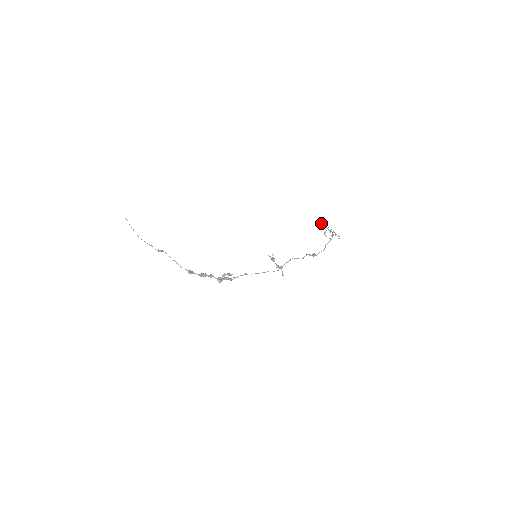
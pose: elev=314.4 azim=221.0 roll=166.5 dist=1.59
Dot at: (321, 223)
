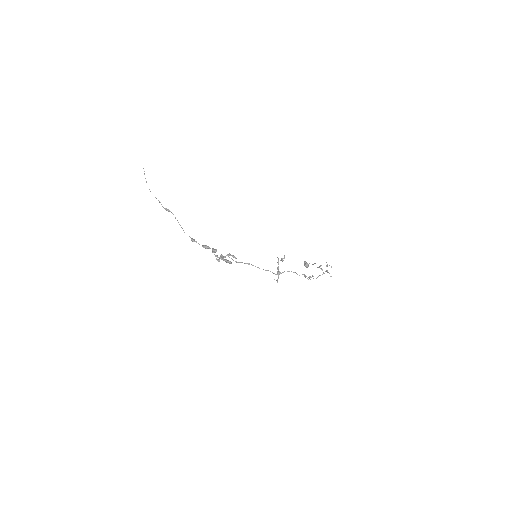
Dot at: (306, 263)
